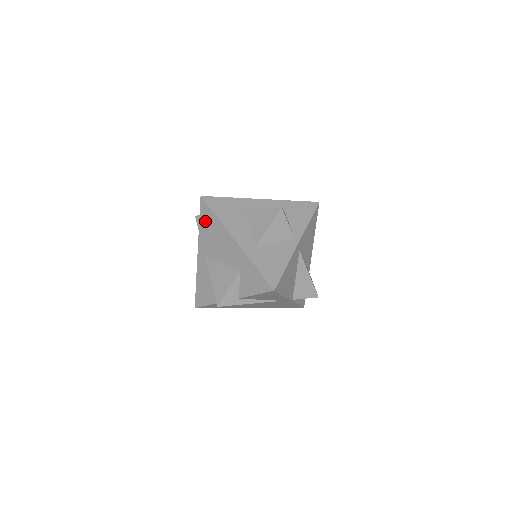
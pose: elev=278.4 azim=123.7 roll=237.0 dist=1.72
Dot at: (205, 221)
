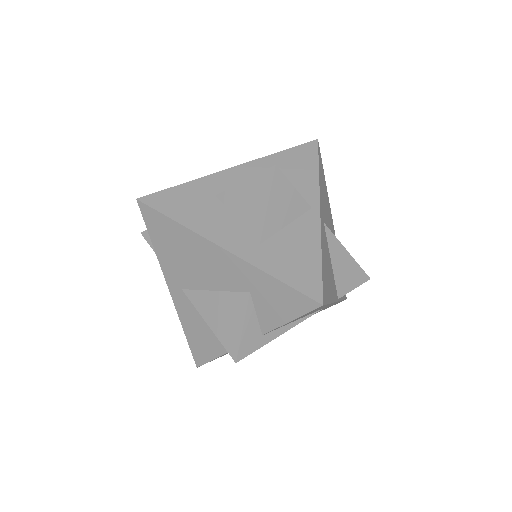
Dot at: (160, 236)
